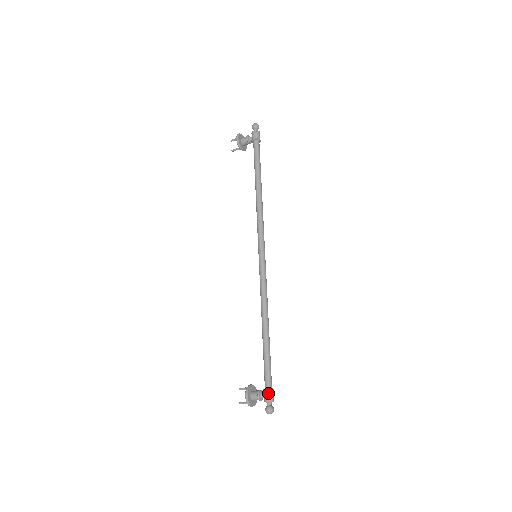
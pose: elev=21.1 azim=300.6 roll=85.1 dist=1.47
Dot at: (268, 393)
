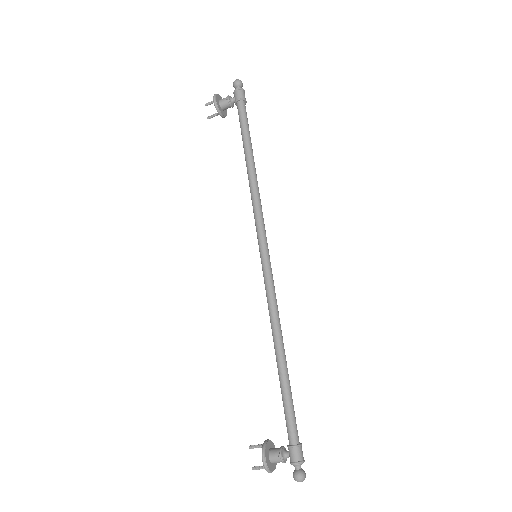
Dot at: (296, 452)
